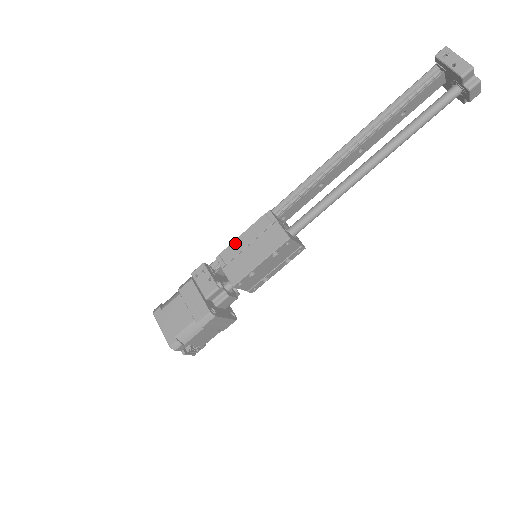
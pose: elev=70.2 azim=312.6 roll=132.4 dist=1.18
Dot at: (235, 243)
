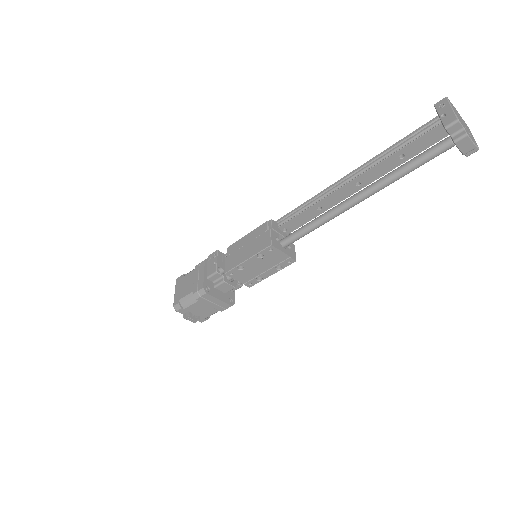
Dot at: (241, 240)
